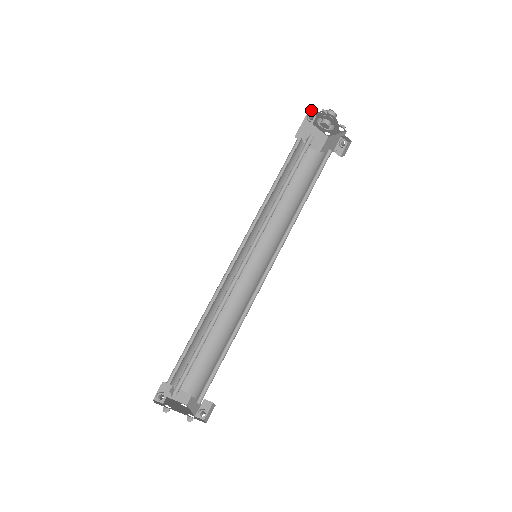
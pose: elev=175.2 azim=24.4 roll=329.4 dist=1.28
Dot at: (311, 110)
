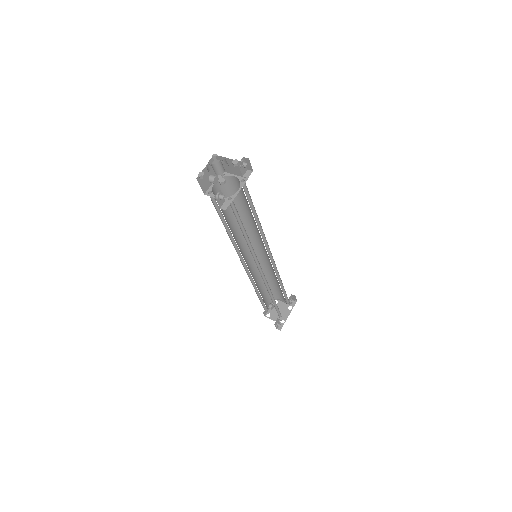
Dot at: (217, 196)
